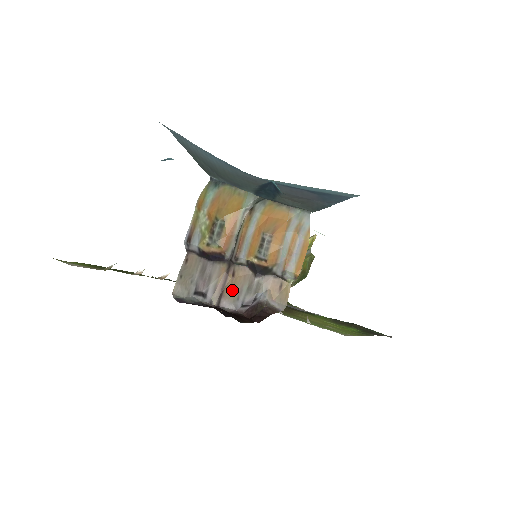
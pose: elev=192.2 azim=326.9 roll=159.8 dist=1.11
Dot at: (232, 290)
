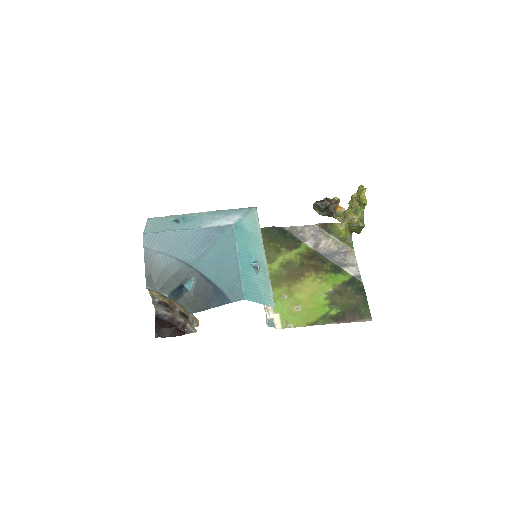
Dot at: (177, 316)
